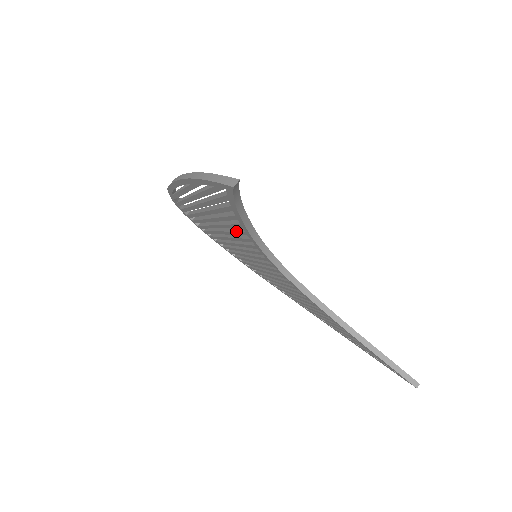
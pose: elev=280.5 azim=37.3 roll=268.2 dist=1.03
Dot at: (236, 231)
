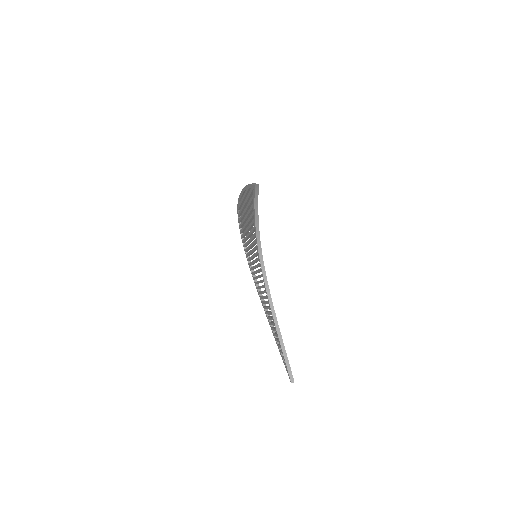
Dot at: (252, 228)
